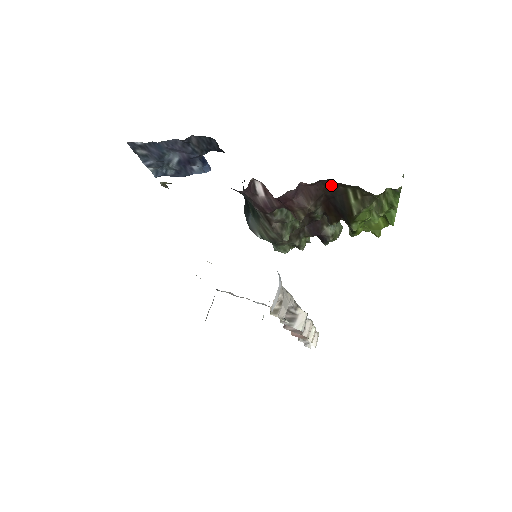
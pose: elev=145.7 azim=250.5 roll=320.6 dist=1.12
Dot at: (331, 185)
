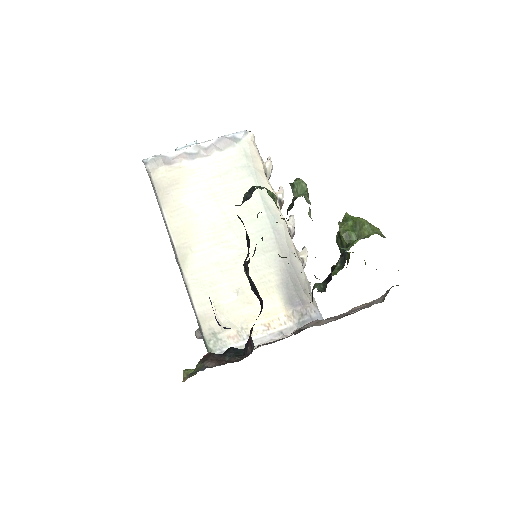
Dot at: occluded
